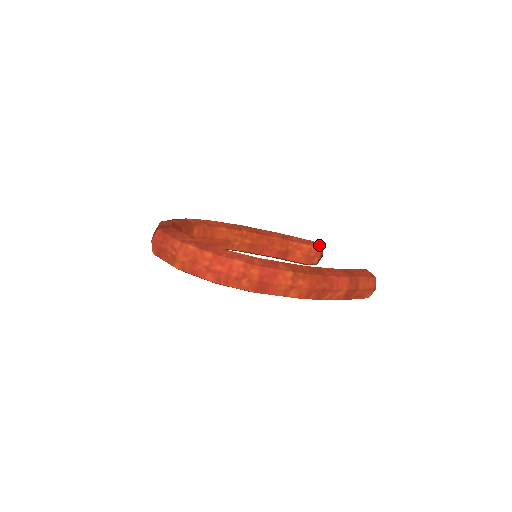
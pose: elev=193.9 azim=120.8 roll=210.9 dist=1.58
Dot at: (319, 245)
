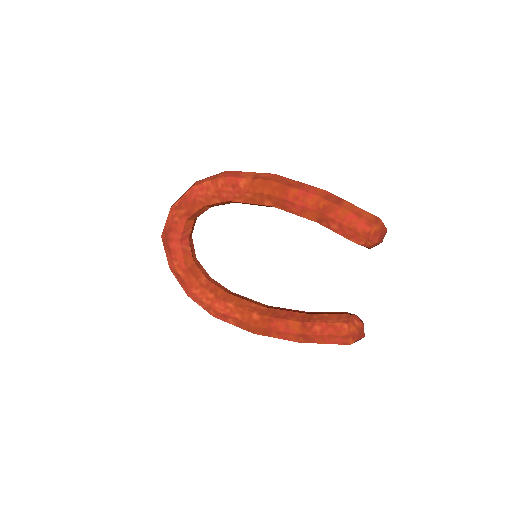
Dot at: (371, 241)
